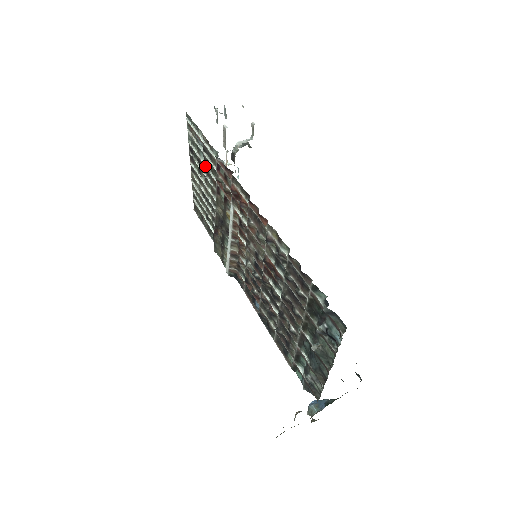
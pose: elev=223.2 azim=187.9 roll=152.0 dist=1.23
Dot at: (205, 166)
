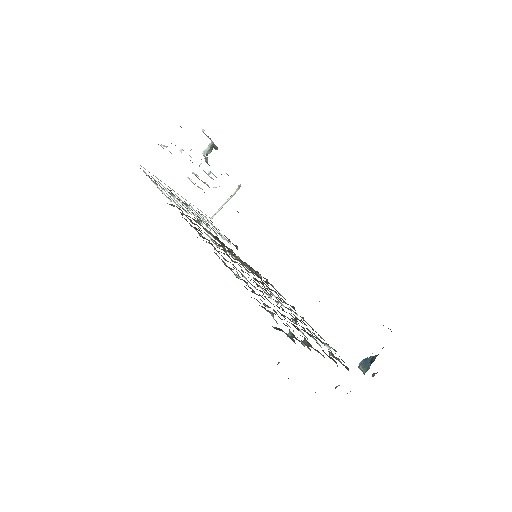
Dot at: (177, 202)
